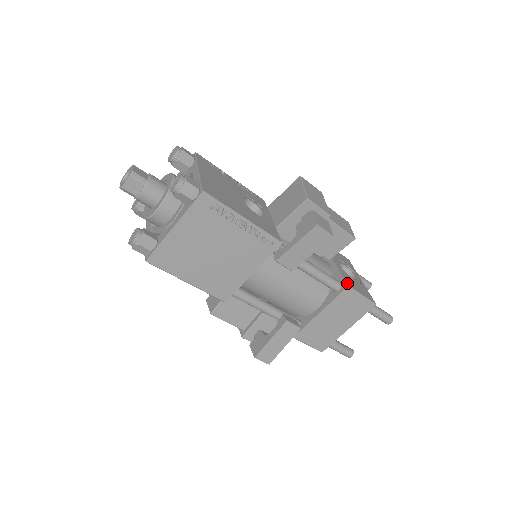
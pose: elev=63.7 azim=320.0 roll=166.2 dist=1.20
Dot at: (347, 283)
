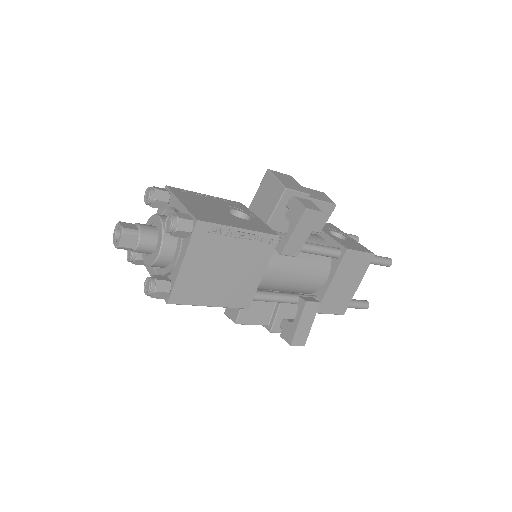
Dot at: (345, 247)
